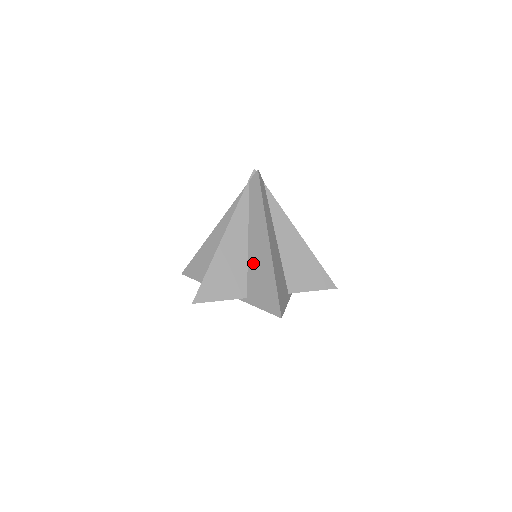
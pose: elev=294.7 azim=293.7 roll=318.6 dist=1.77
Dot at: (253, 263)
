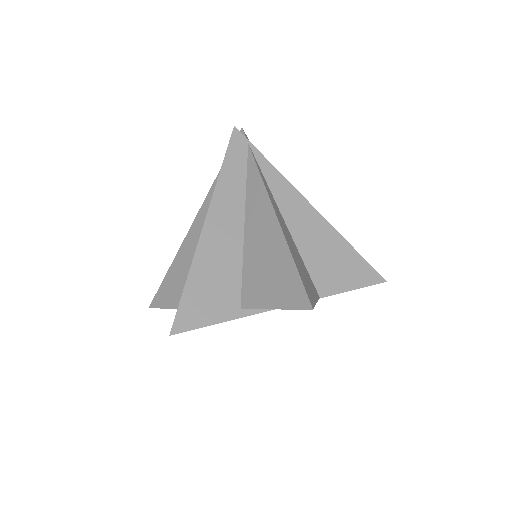
Dot at: occluded
